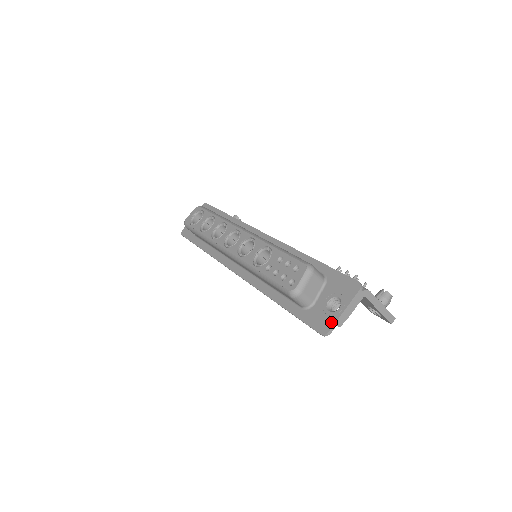
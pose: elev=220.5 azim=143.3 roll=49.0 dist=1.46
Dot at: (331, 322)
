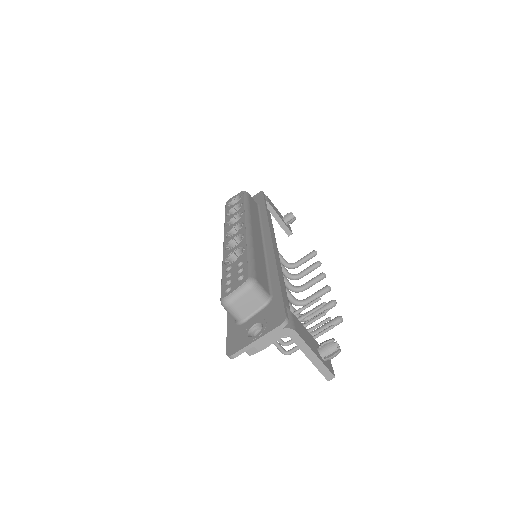
Dot at: (240, 346)
